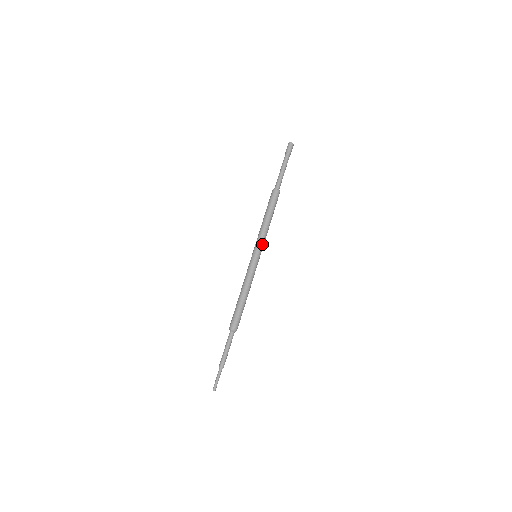
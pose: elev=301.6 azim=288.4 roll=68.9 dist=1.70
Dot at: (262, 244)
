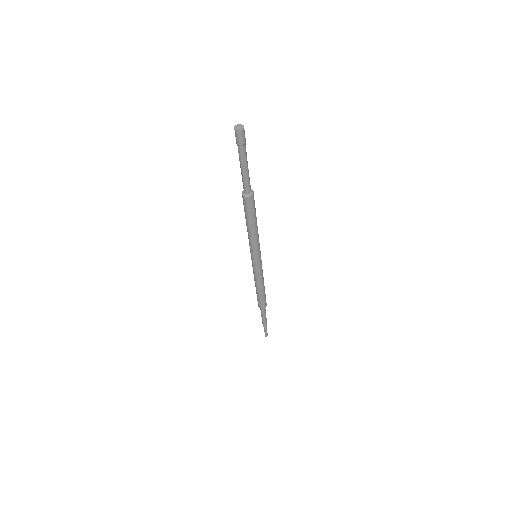
Dot at: (259, 248)
